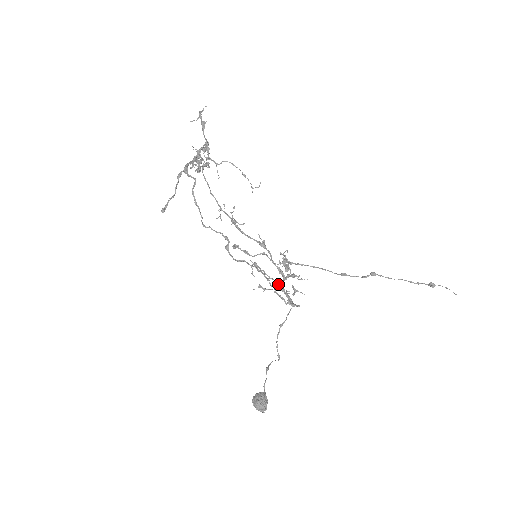
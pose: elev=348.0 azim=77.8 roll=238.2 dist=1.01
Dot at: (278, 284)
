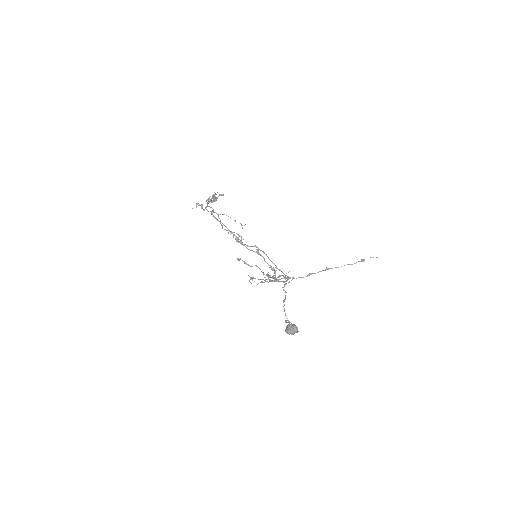
Dot at: (272, 281)
